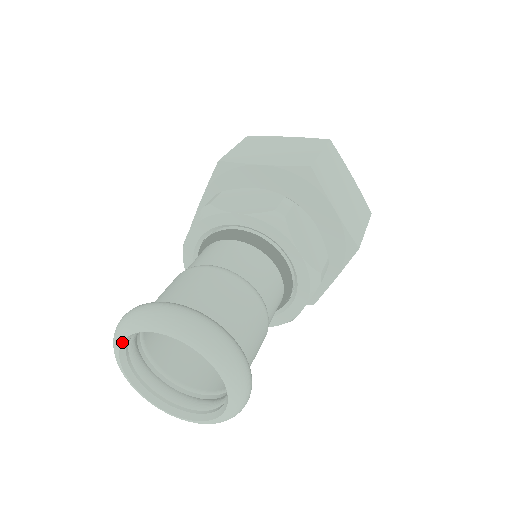
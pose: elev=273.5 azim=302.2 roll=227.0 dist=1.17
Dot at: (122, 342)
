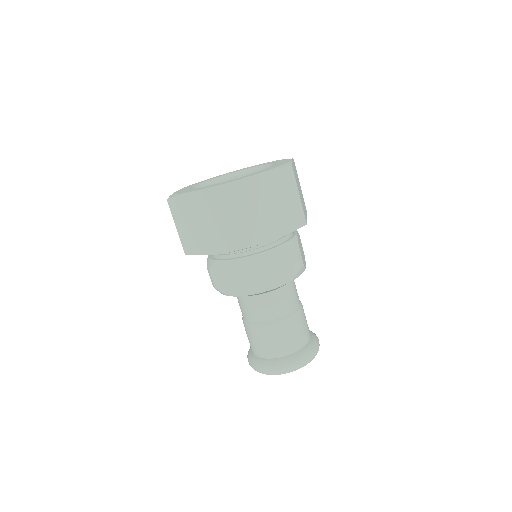
Dot at: occluded
